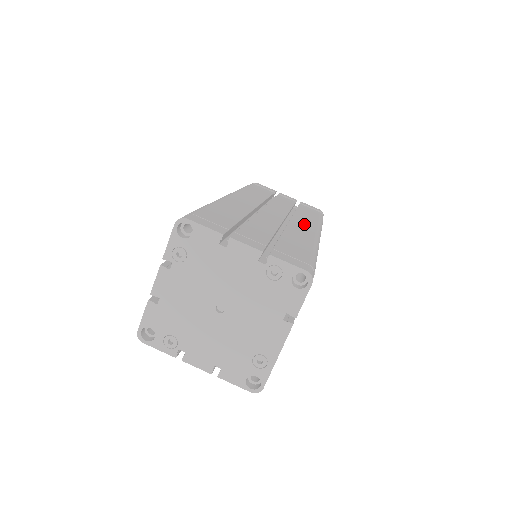
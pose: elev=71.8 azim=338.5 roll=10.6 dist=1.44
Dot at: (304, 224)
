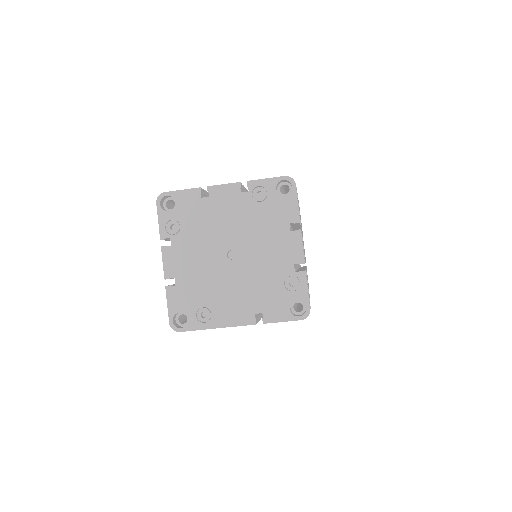
Dot at: occluded
